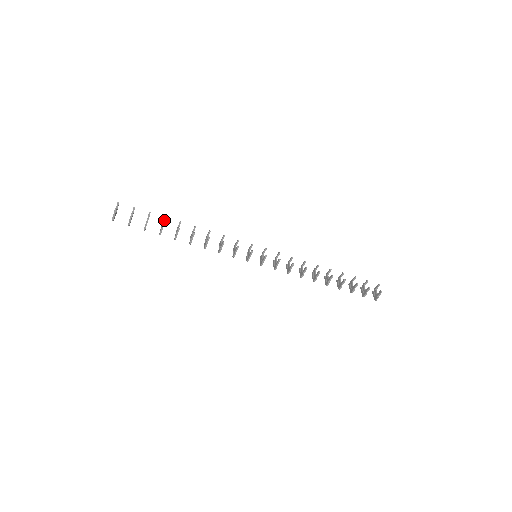
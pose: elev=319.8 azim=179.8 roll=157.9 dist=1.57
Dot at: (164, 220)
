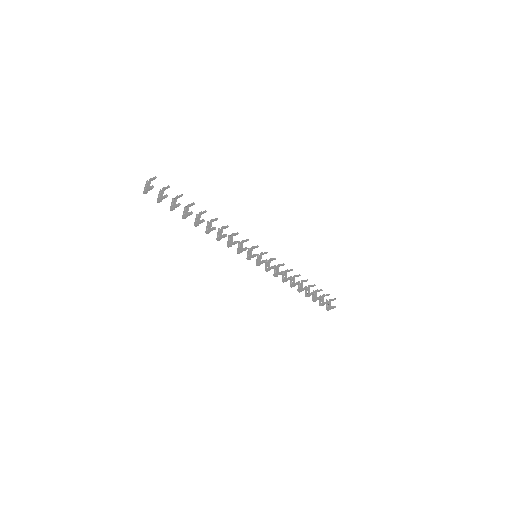
Dot at: (192, 205)
